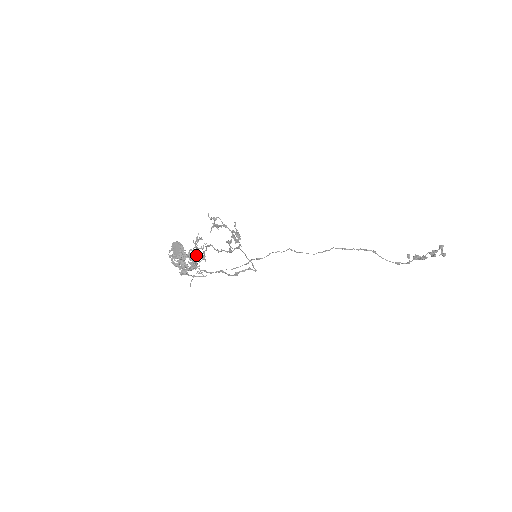
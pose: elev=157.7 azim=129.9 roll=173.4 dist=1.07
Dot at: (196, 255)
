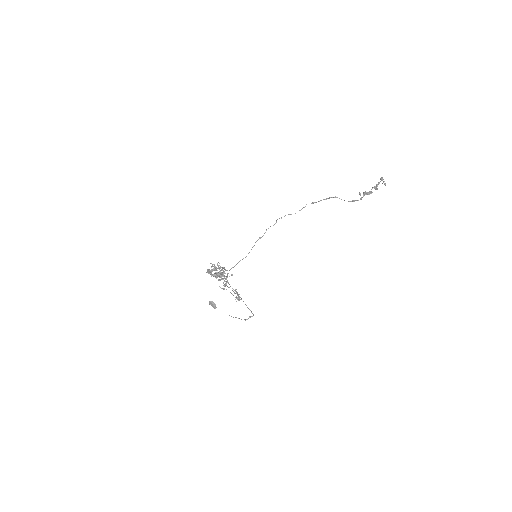
Dot at: (222, 273)
